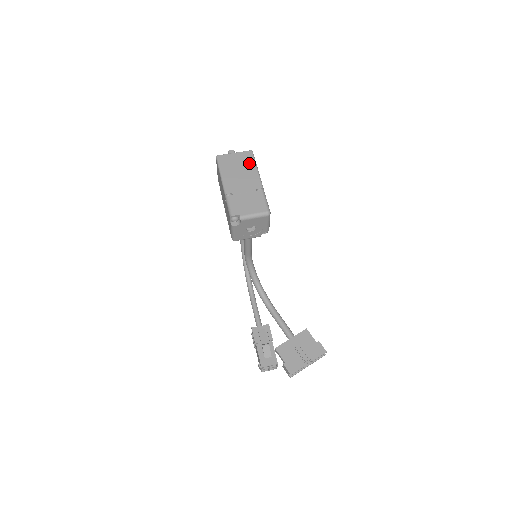
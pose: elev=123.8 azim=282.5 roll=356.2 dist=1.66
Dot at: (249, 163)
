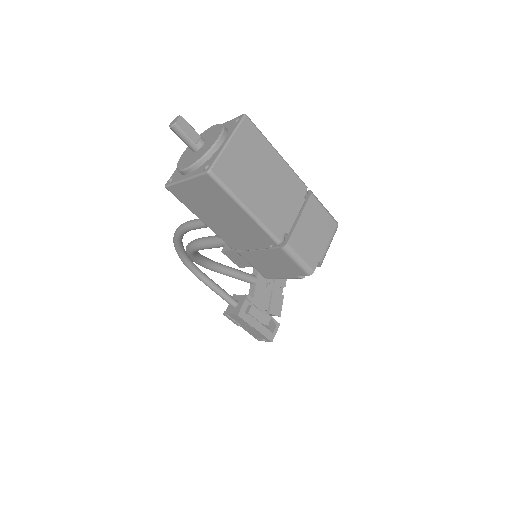
Dot at: (263, 150)
